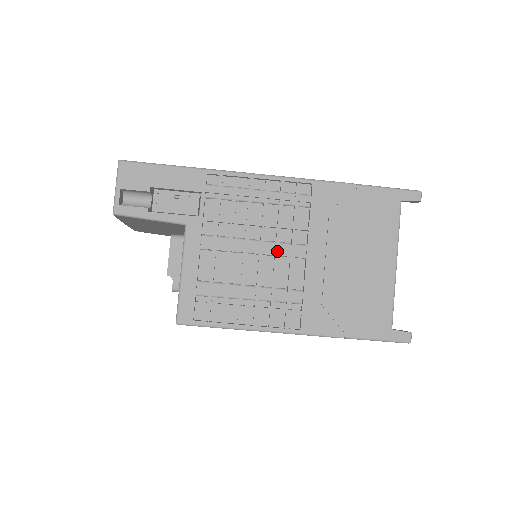
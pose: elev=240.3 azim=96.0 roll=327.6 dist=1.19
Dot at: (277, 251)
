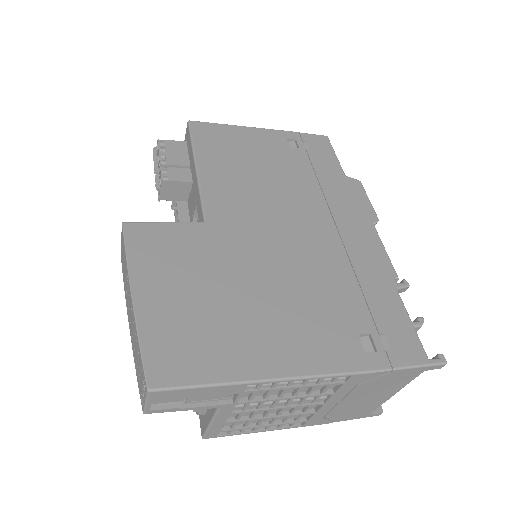
Dot at: (300, 405)
